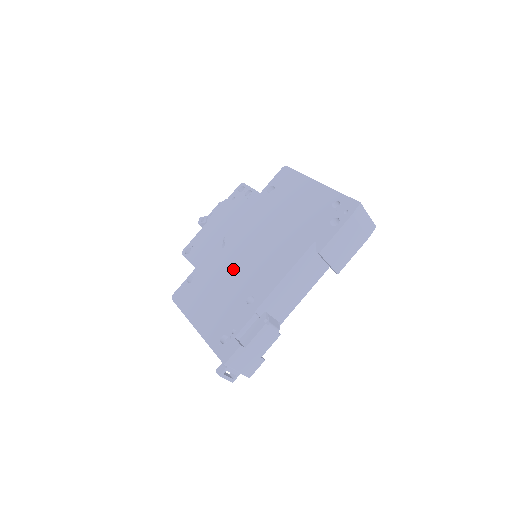
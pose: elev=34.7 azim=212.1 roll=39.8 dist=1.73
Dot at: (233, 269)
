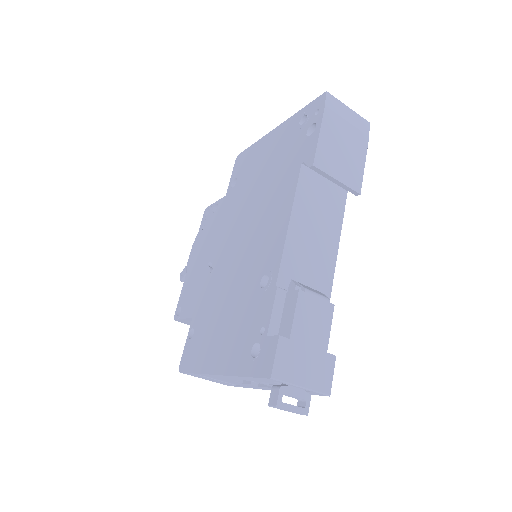
Dot at: (231, 276)
